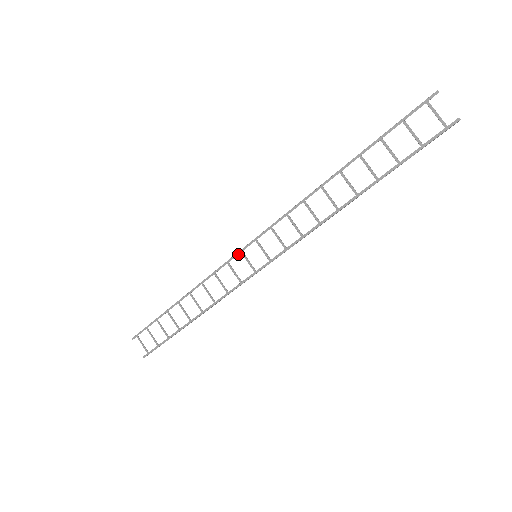
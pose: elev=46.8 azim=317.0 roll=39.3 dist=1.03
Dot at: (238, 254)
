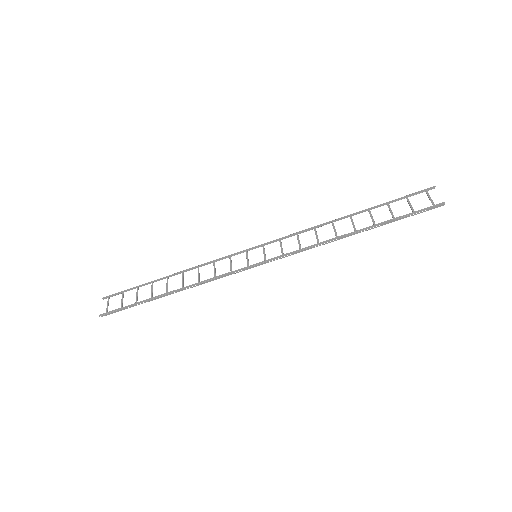
Dot at: (243, 251)
